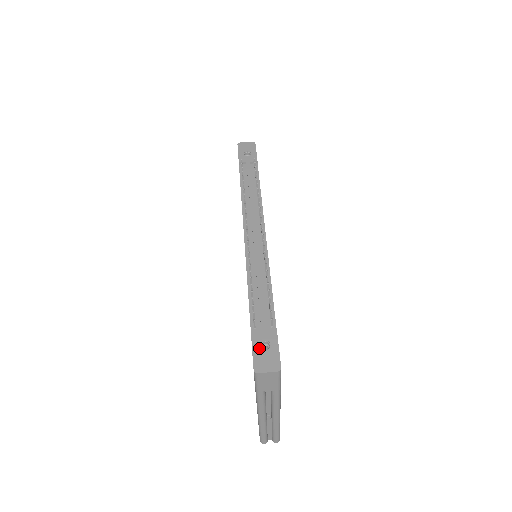
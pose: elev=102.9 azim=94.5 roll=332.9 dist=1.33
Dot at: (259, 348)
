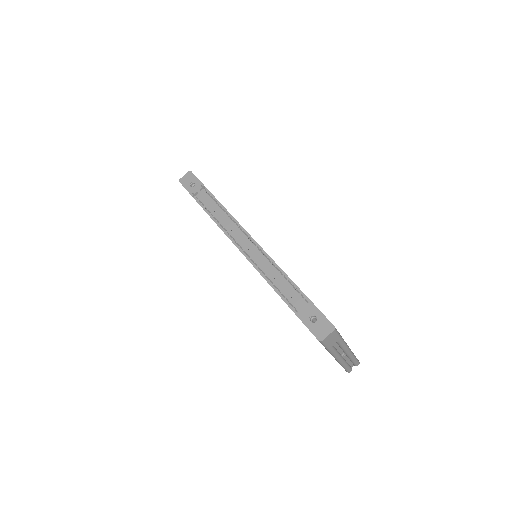
Dot at: (311, 324)
